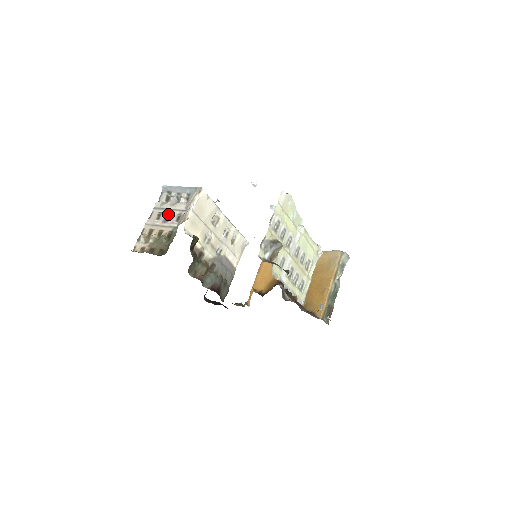
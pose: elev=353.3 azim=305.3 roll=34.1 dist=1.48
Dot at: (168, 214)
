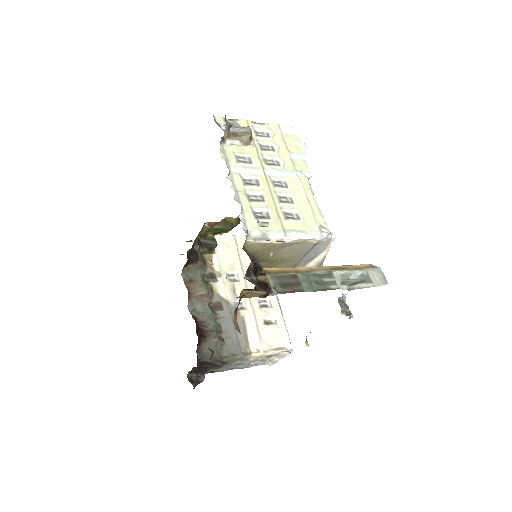
Dot at: occluded
